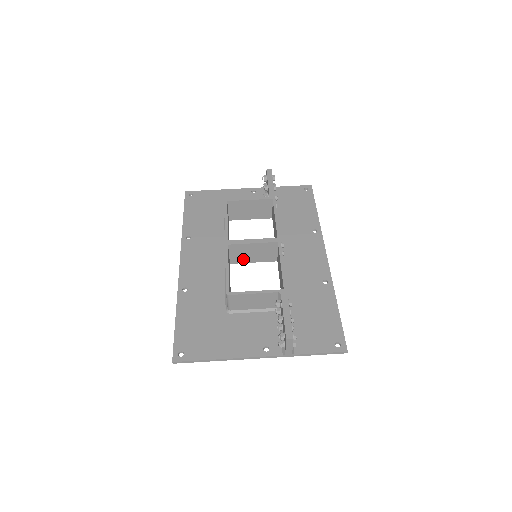
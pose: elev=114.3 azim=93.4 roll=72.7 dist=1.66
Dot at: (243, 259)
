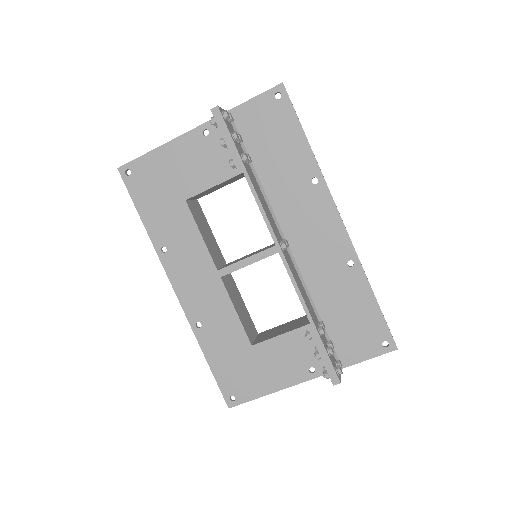
Dot at: occluded
